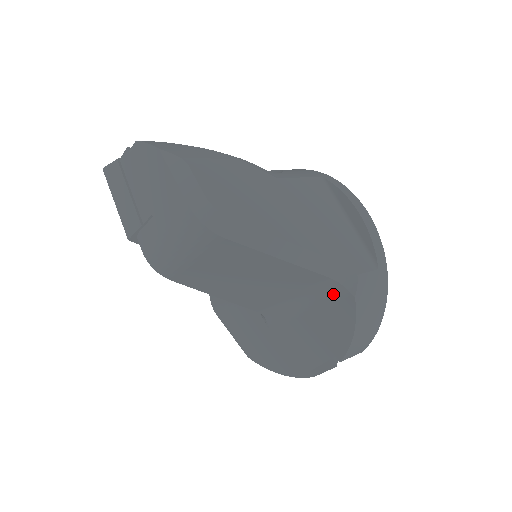
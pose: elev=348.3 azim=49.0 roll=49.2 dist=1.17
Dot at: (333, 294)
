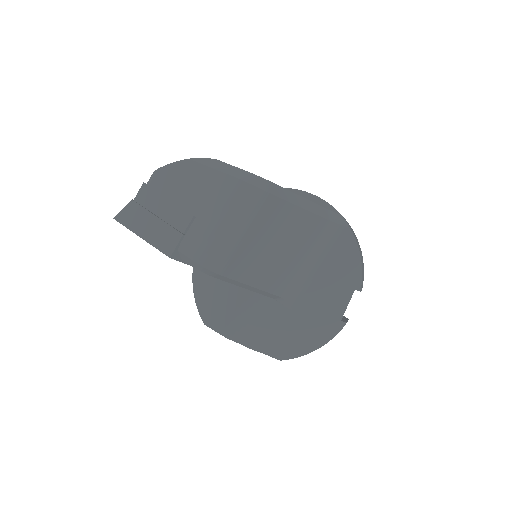
Dot at: (334, 237)
